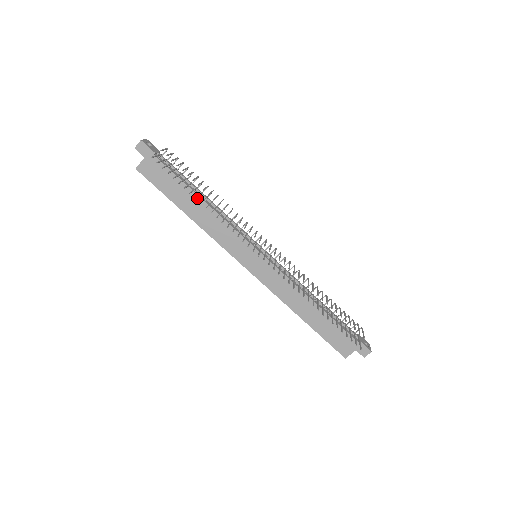
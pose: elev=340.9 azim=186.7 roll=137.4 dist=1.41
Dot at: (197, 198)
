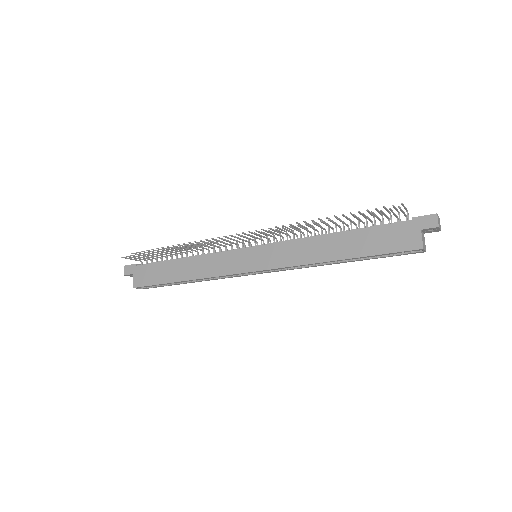
Dot at: (180, 261)
